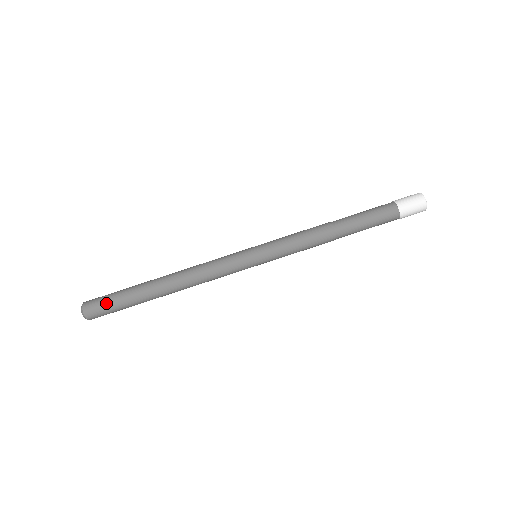
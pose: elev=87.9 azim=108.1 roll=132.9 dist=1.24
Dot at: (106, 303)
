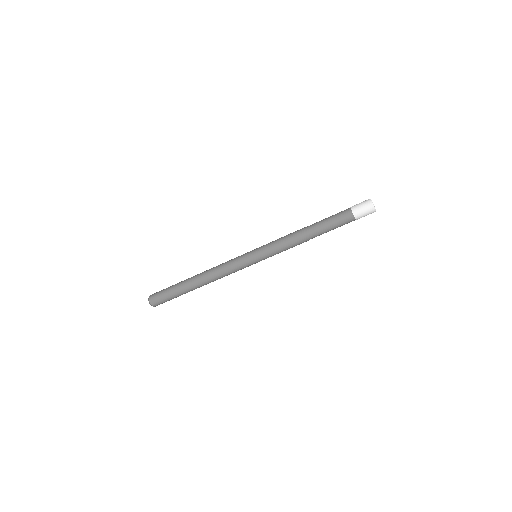
Dot at: (162, 295)
